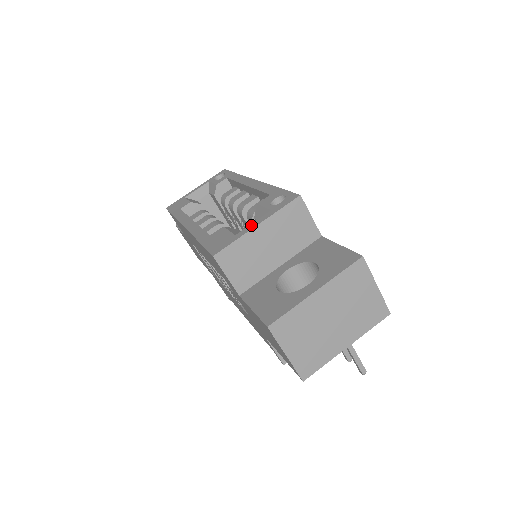
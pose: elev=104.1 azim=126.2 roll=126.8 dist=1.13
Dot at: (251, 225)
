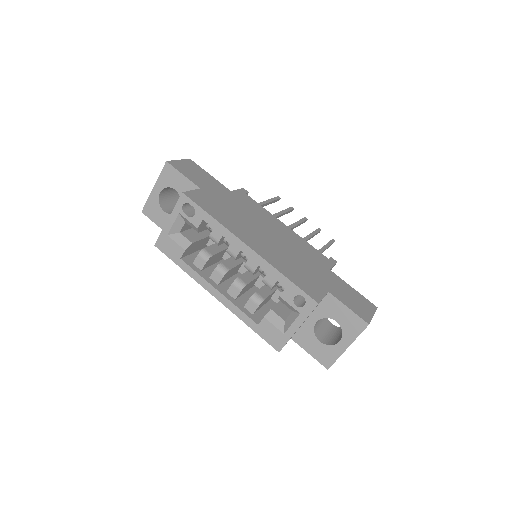
Dot at: (292, 327)
